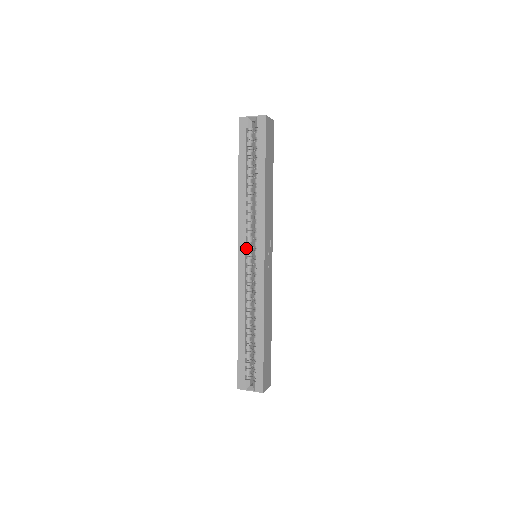
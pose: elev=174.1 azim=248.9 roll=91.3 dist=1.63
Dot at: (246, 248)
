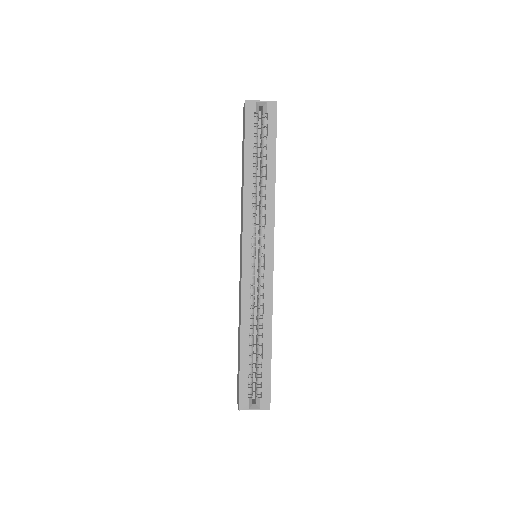
Dot at: occluded
